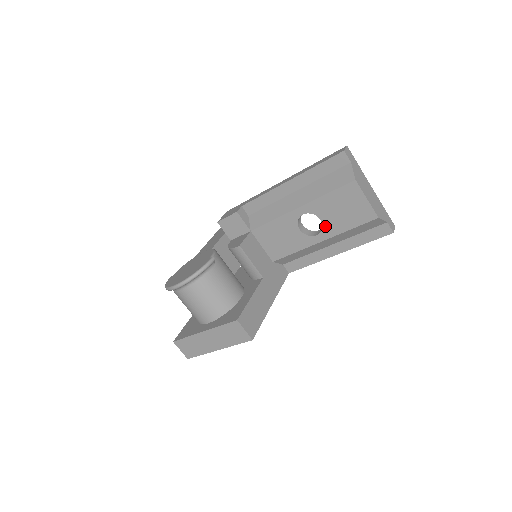
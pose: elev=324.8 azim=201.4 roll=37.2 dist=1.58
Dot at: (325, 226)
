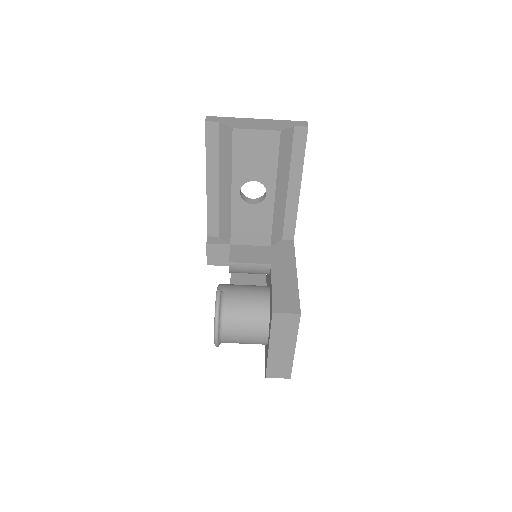
Dot at: (262, 181)
